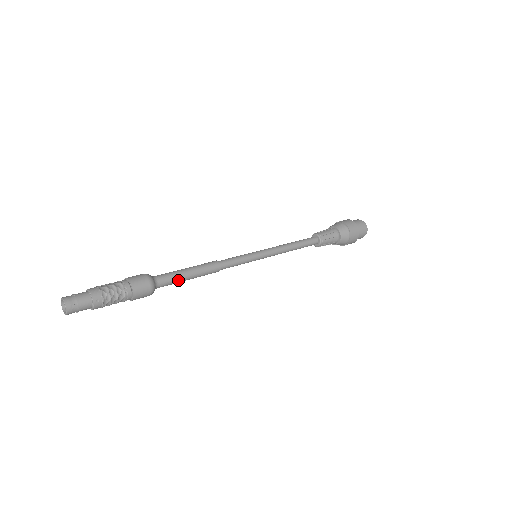
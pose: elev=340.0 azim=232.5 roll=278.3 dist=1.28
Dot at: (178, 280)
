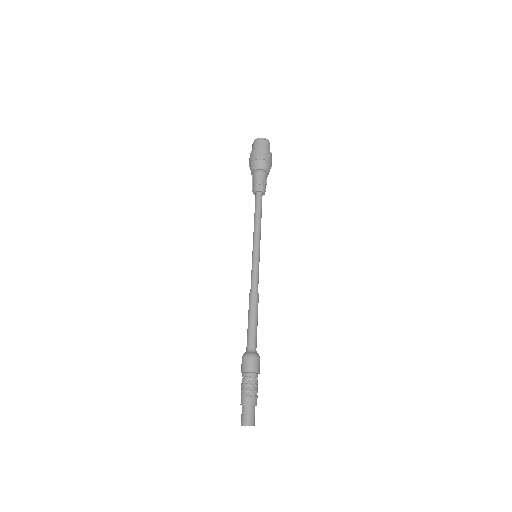
Dot at: (256, 332)
